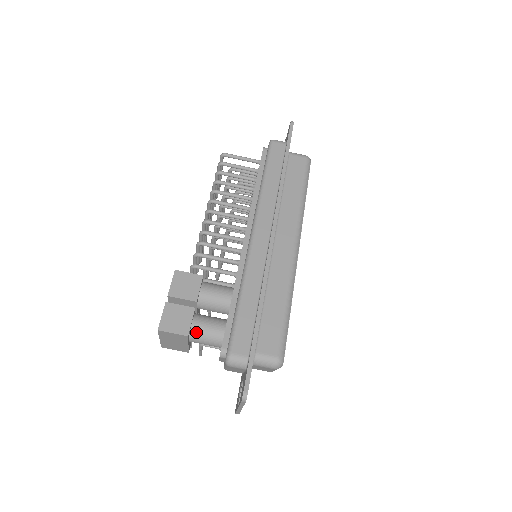
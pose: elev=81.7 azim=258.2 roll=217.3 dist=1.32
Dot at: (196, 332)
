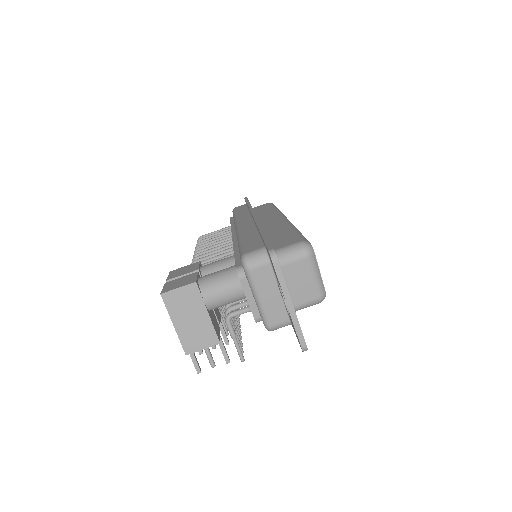
Dot at: (206, 282)
